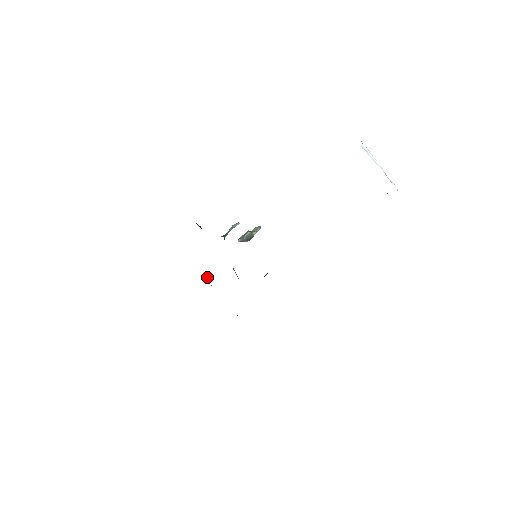
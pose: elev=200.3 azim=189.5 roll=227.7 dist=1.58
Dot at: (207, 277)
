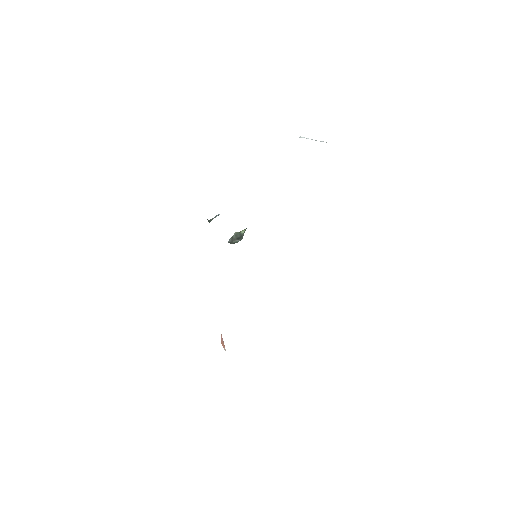
Dot at: (223, 344)
